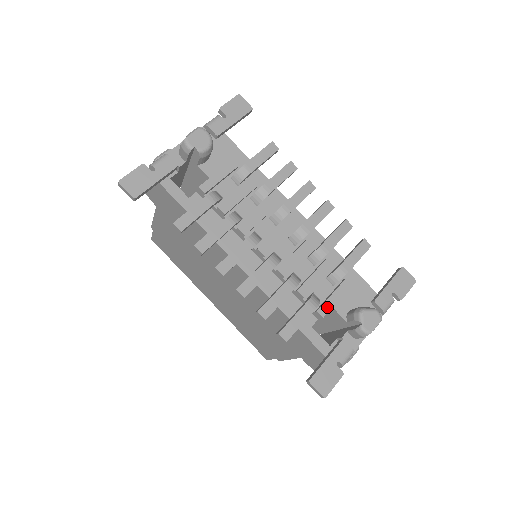
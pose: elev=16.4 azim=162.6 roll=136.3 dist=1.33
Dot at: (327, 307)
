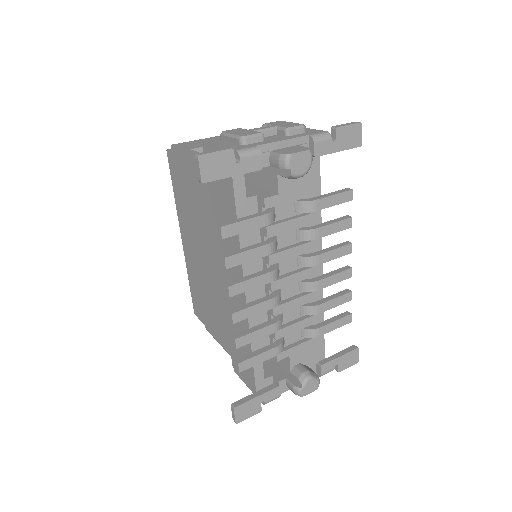
Dot at: (286, 354)
